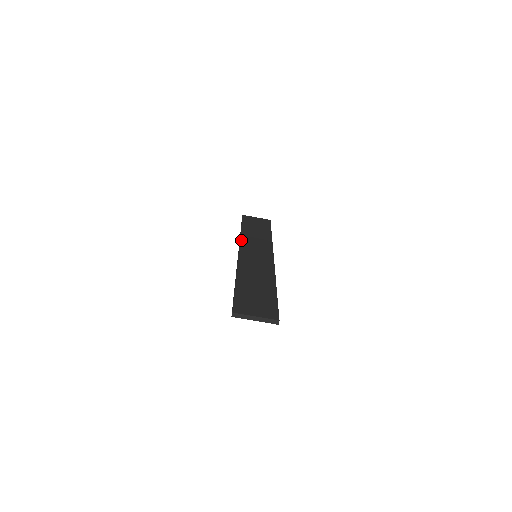
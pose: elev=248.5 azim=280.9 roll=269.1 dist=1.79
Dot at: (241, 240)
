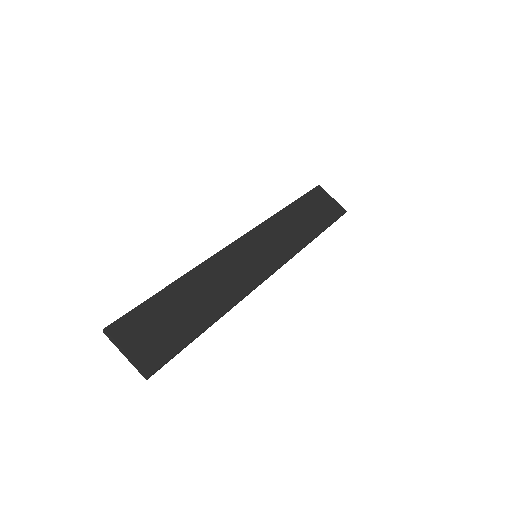
Dot at: (265, 222)
